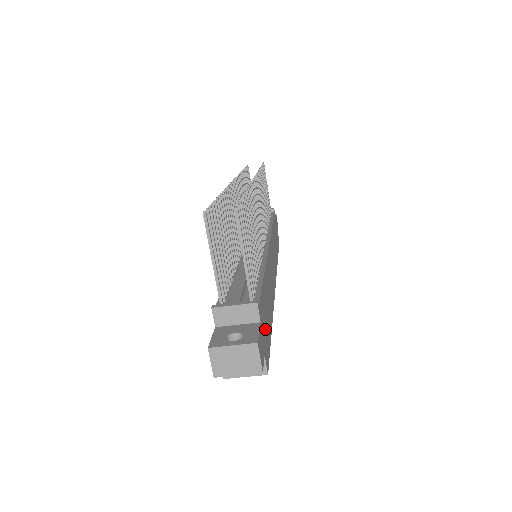
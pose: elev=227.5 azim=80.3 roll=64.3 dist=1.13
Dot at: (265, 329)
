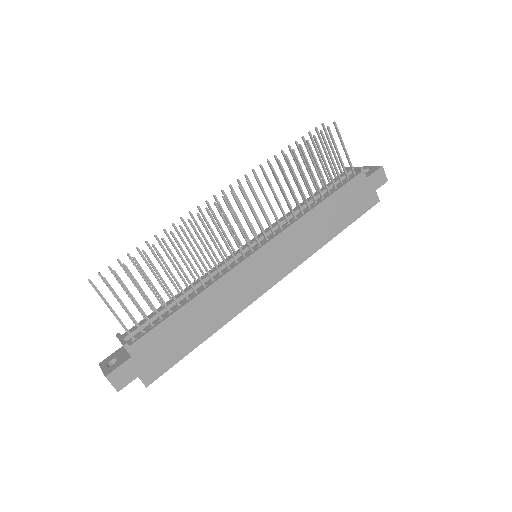
Dot at: (157, 354)
